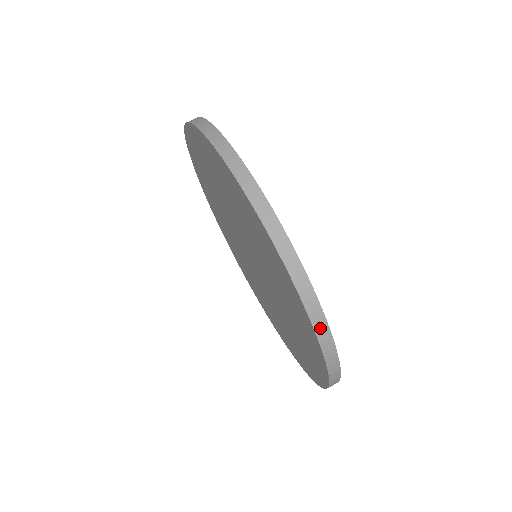
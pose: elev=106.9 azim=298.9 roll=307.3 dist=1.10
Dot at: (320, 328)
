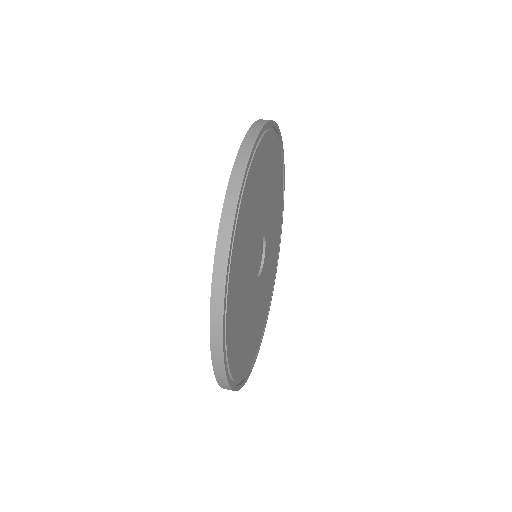
Dot at: (216, 348)
